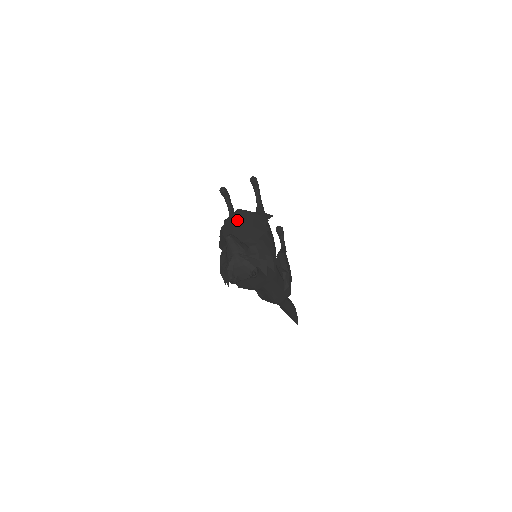
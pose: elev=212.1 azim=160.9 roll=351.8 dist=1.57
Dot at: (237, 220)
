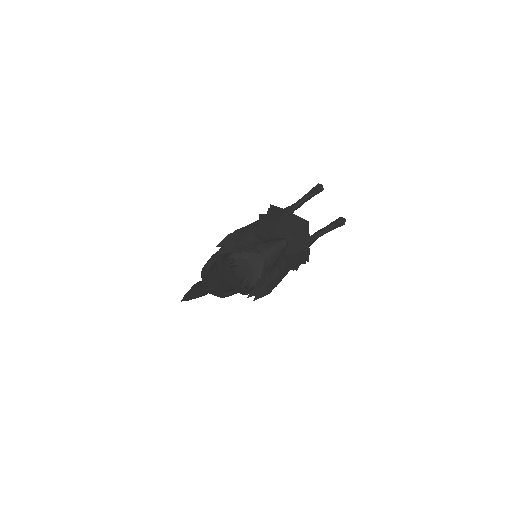
Dot at: (299, 232)
